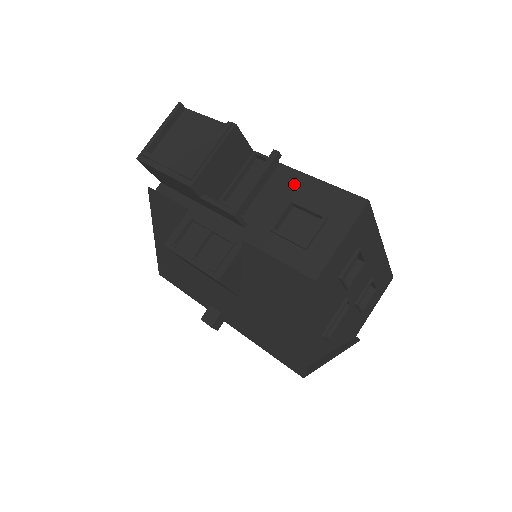
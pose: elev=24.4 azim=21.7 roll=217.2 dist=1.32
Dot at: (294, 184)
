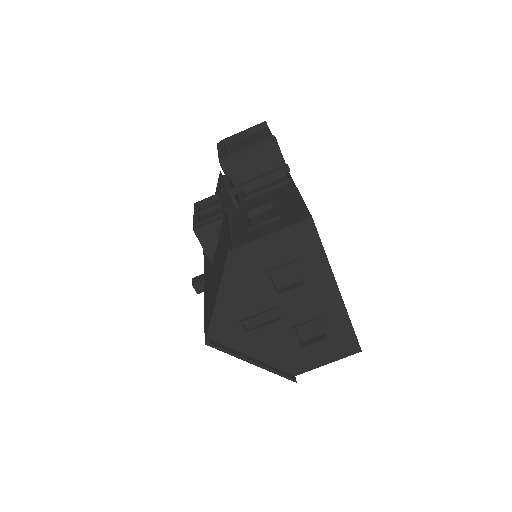
Dot at: (286, 194)
